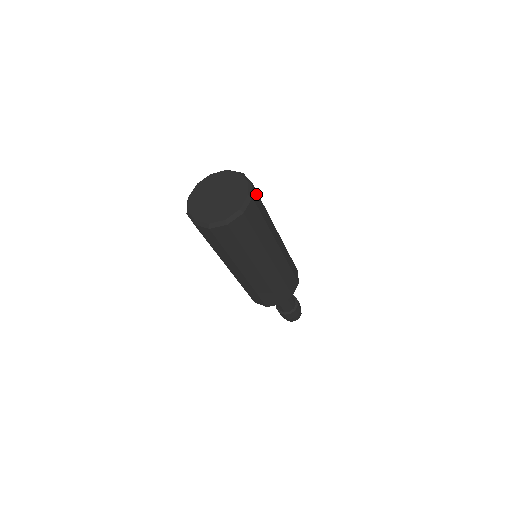
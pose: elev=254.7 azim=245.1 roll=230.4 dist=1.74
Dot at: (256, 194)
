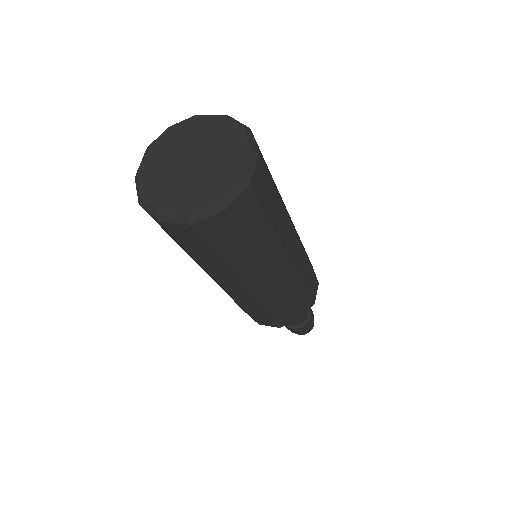
Dot at: occluded
